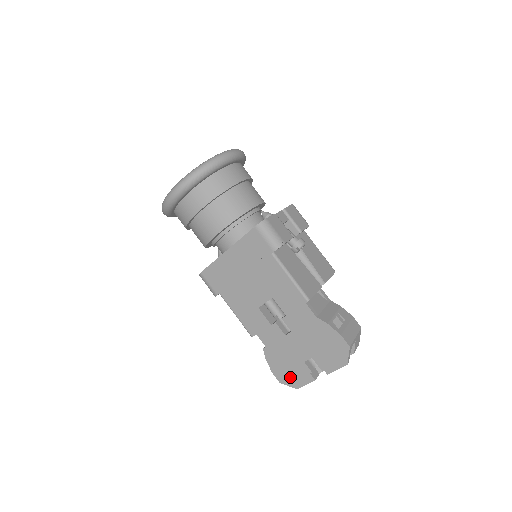
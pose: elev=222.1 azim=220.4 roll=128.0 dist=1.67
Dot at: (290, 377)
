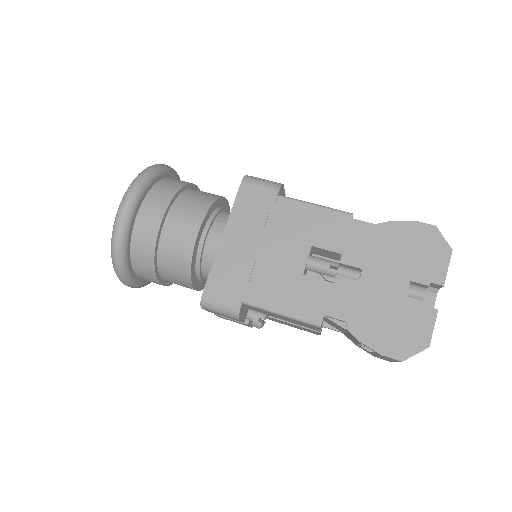
Dot at: (407, 337)
